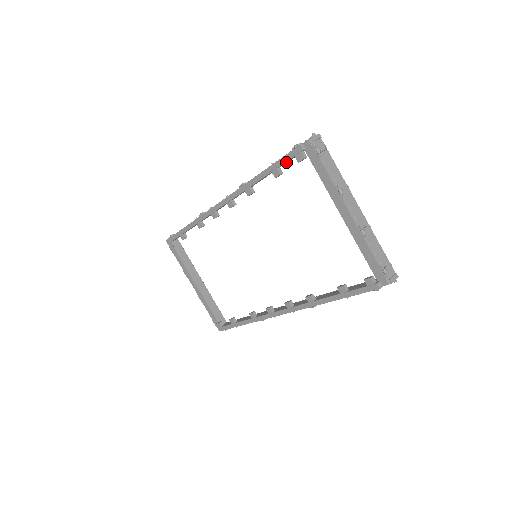
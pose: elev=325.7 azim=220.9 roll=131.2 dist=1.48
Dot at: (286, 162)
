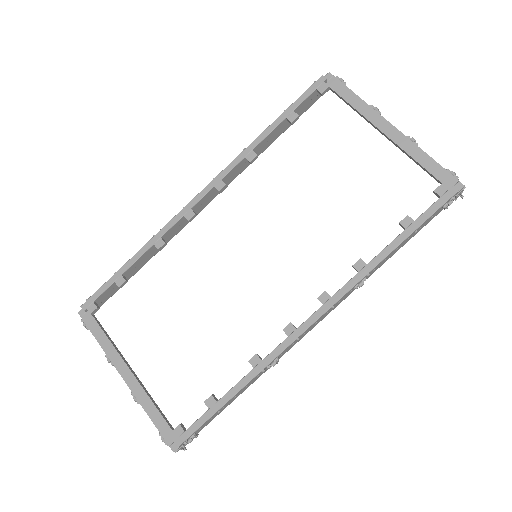
Dot at: (303, 104)
